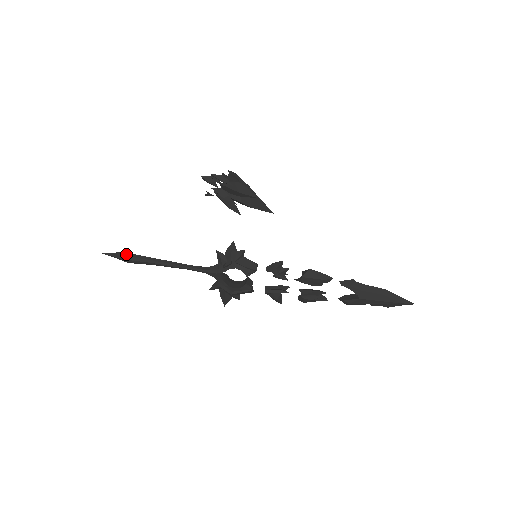
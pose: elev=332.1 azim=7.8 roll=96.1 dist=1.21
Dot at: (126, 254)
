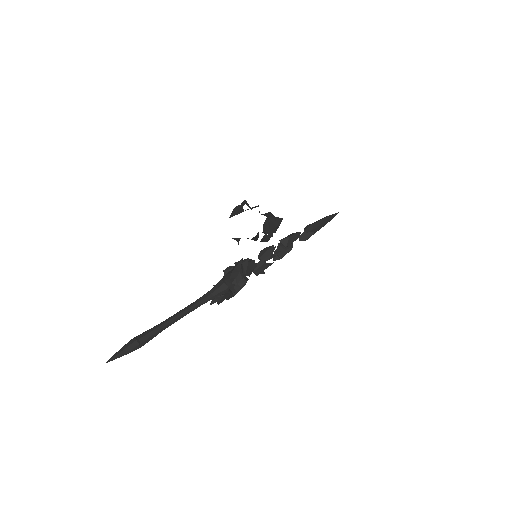
Dot at: (138, 343)
